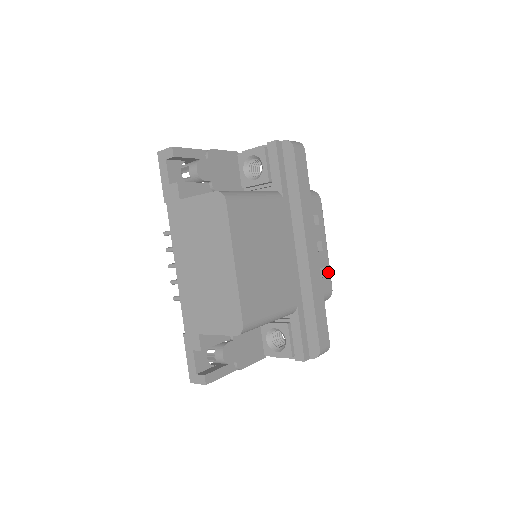
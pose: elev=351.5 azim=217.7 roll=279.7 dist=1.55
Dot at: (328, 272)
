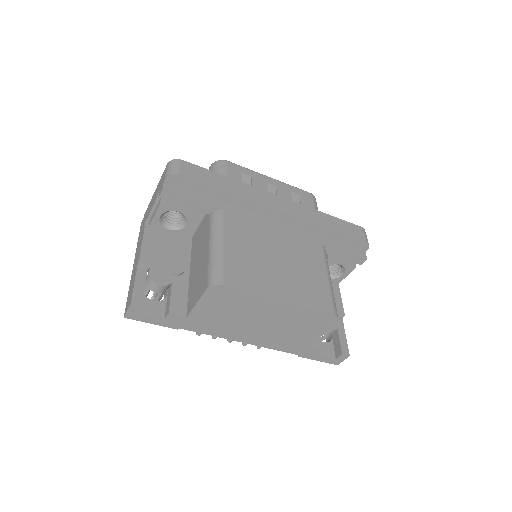
Dot at: (295, 190)
